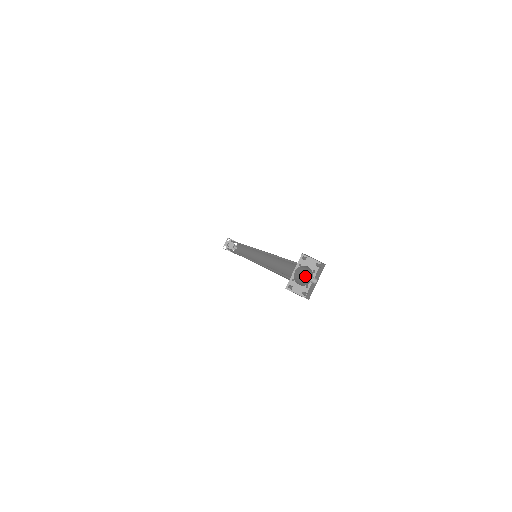
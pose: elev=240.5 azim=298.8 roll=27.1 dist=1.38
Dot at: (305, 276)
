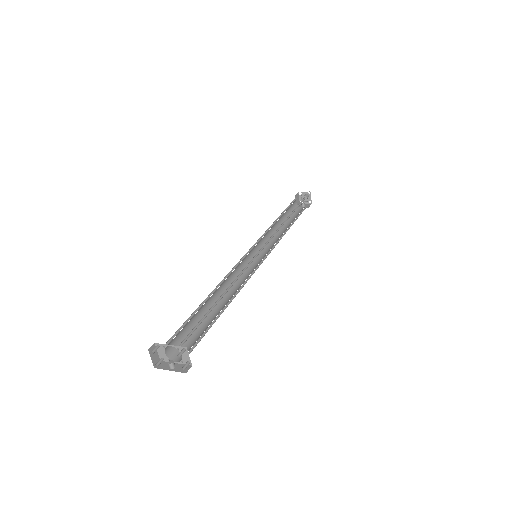
Dot at: (187, 349)
